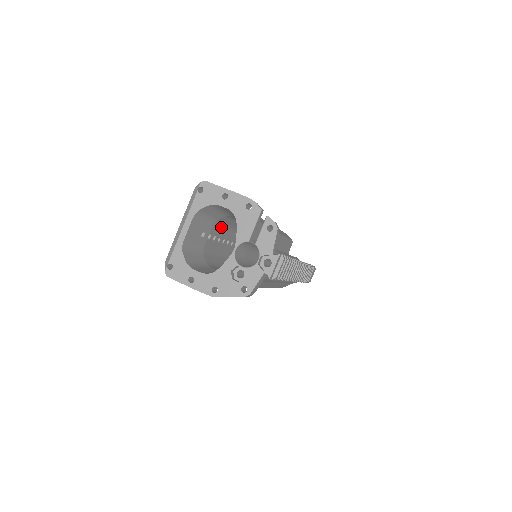
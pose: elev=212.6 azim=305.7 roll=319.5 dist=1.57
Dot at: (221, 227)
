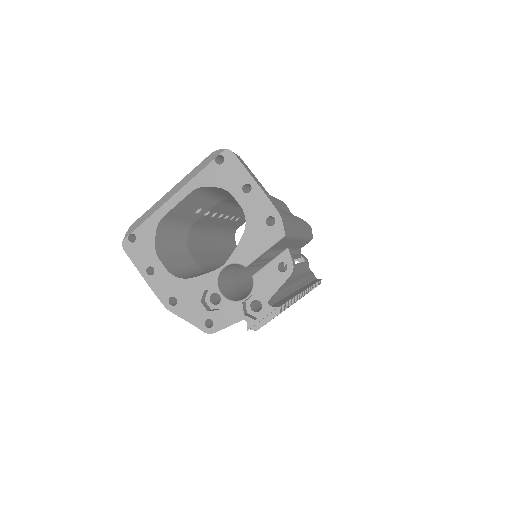
Dot at: (230, 204)
